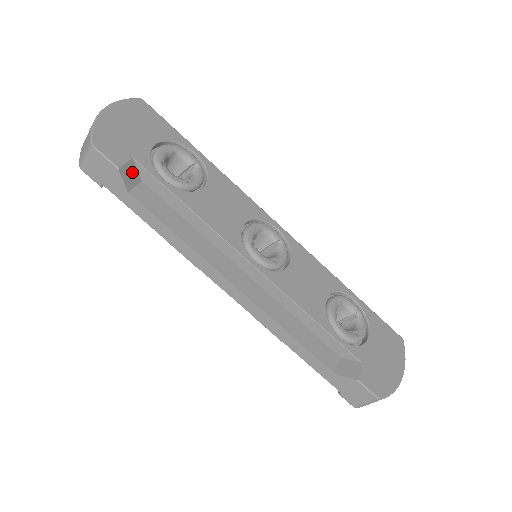
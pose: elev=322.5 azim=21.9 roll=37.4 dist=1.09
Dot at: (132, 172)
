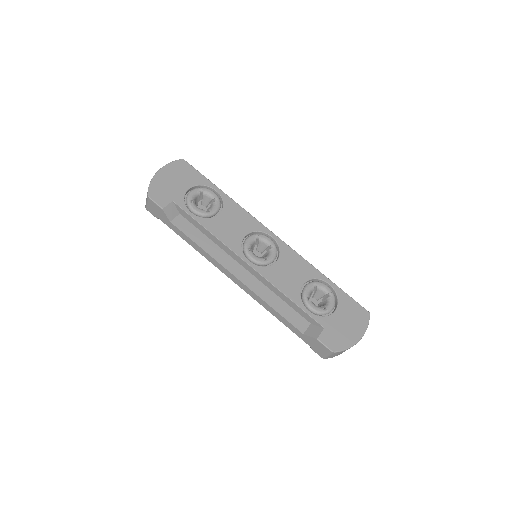
Dot at: (172, 209)
